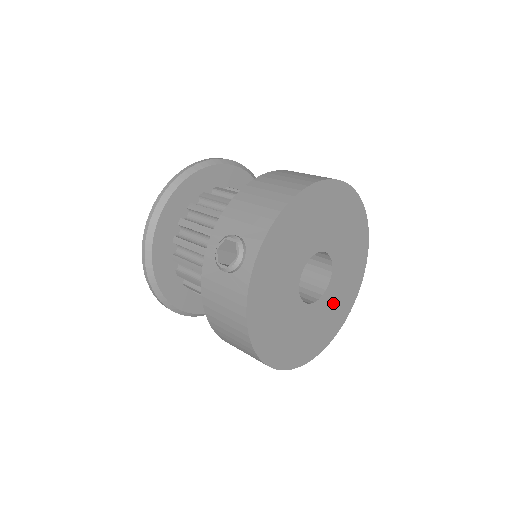
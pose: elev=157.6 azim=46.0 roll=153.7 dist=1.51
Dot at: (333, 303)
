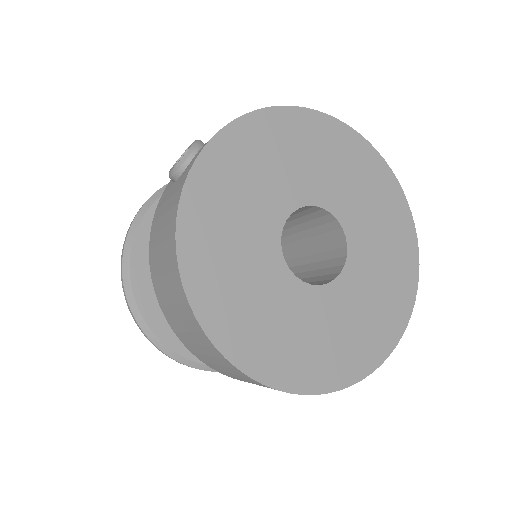
Dot at: (351, 313)
